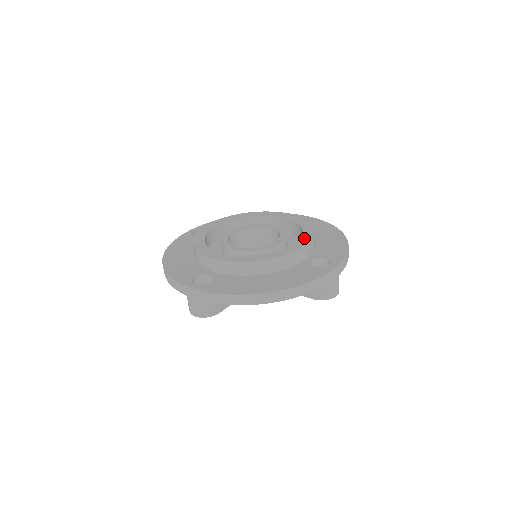
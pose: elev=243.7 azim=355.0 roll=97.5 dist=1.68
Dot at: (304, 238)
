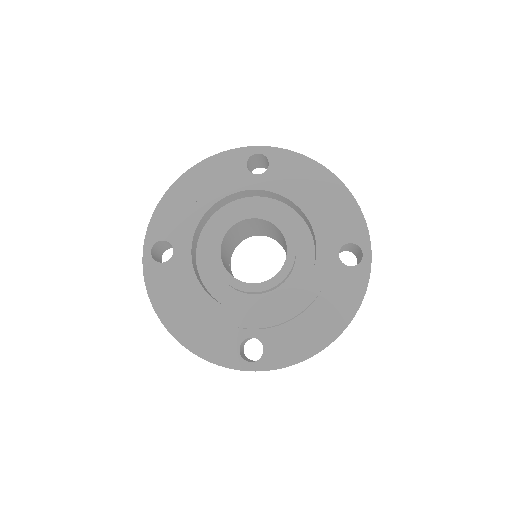
Dot at: (267, 316)
